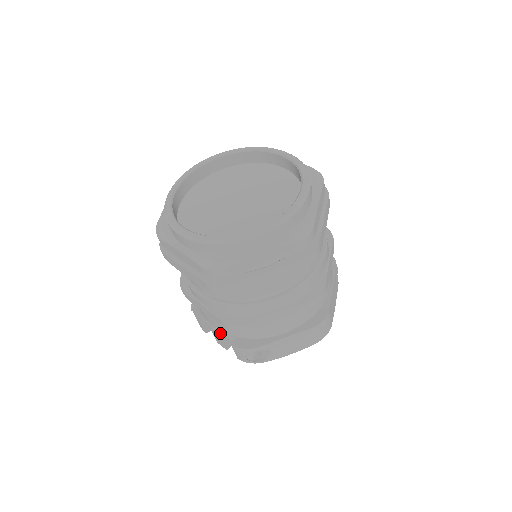
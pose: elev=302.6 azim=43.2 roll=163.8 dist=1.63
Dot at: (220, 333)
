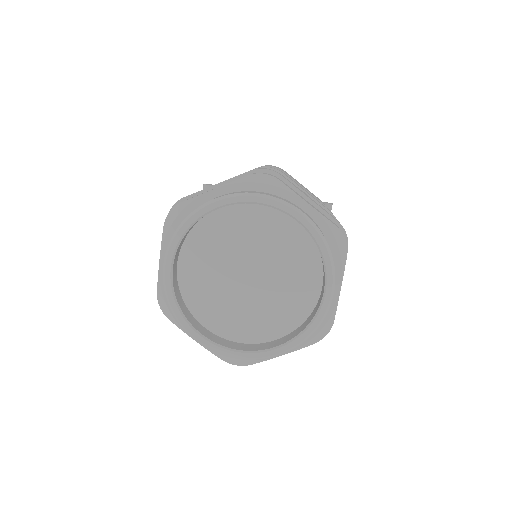
Dot at: occluded
